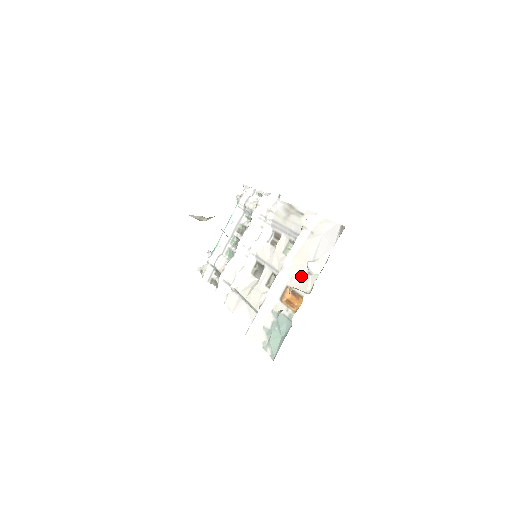
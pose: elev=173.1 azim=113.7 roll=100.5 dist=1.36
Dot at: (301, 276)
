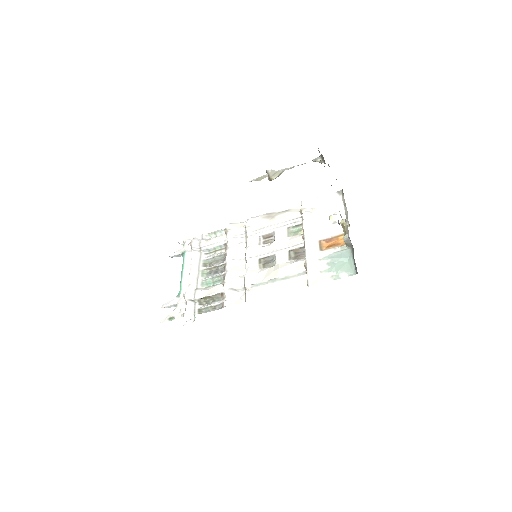
Dot at: (328, 228)
